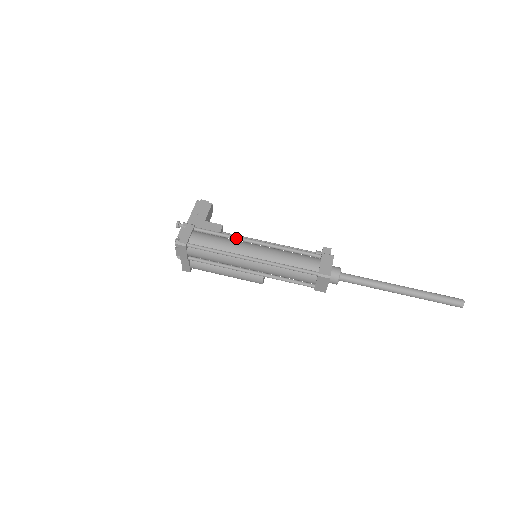
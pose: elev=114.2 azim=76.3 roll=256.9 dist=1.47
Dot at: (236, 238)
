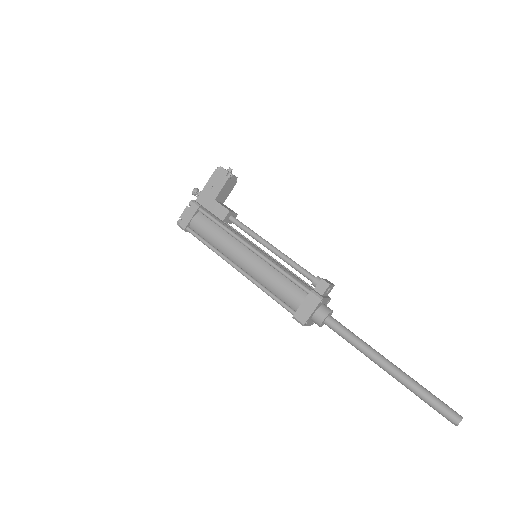
Dot at: (233, 236)
